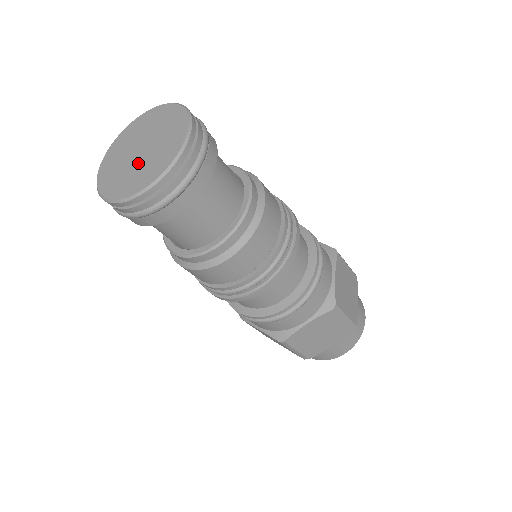
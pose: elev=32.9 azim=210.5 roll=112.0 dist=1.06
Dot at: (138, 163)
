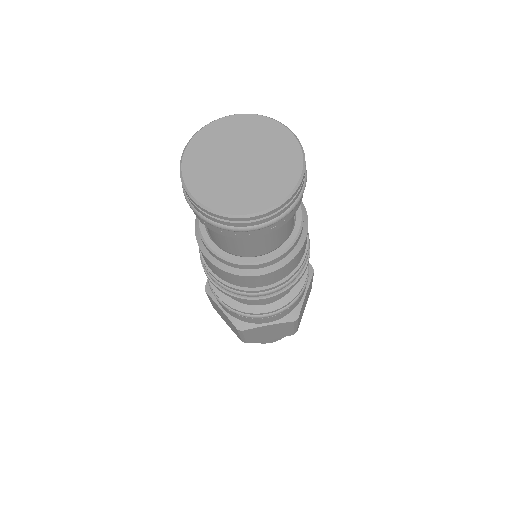
Dot at: (238, 177)
